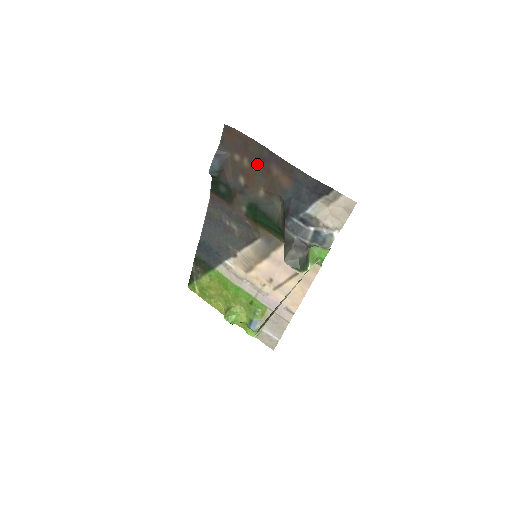
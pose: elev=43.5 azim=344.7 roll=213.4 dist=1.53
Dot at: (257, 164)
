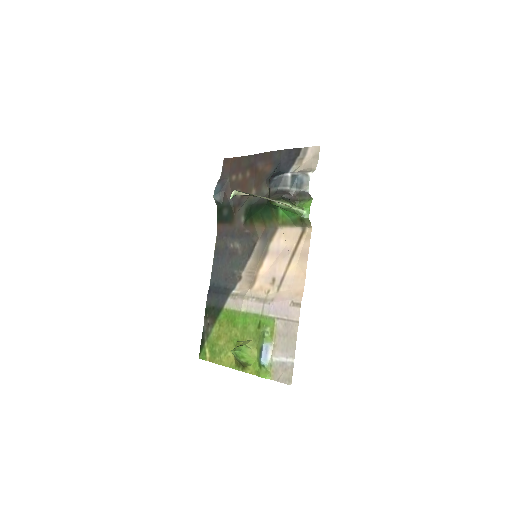
Dot at: (248, 172)
